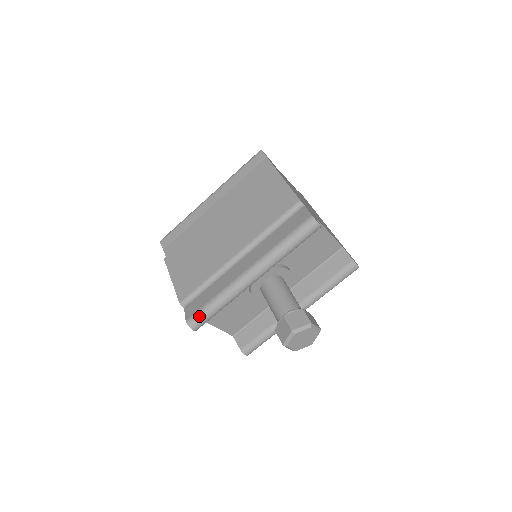
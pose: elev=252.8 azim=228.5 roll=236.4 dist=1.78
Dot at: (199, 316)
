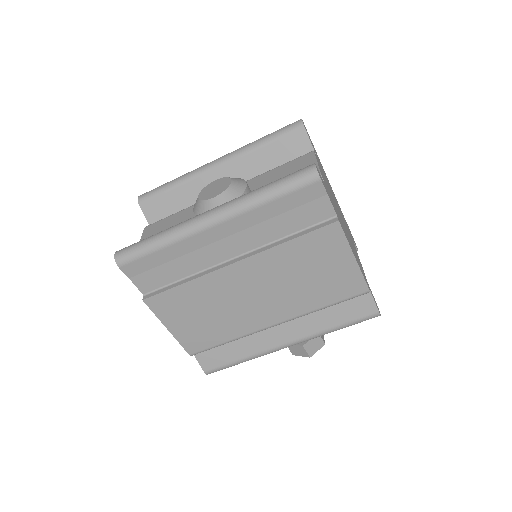
Dot at: occluded
